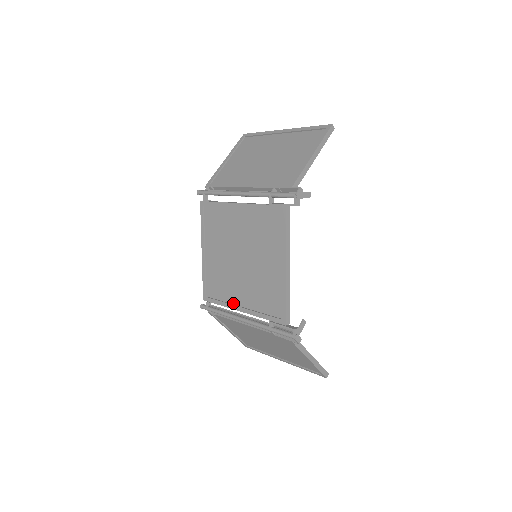
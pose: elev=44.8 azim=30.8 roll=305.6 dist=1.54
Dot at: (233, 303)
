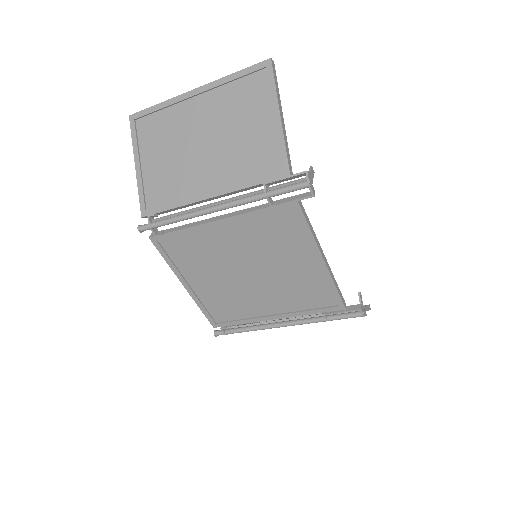
Dot at: (259, 315)
